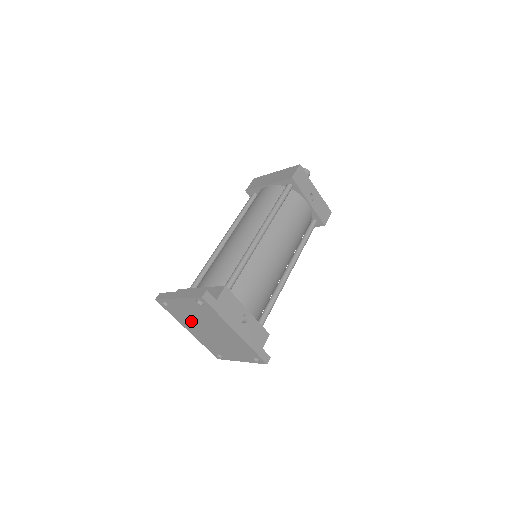
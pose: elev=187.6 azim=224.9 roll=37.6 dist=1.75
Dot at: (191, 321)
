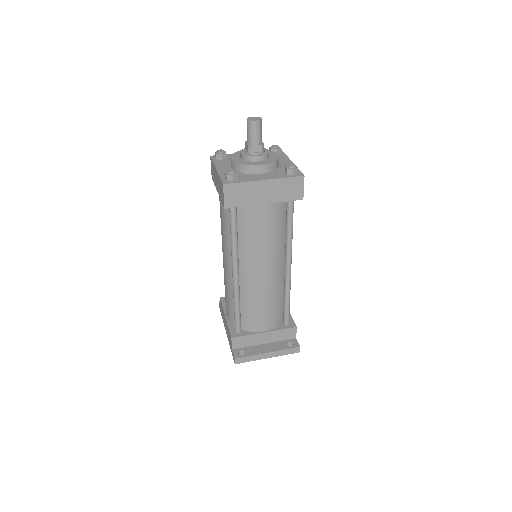
Dot at: occluded
